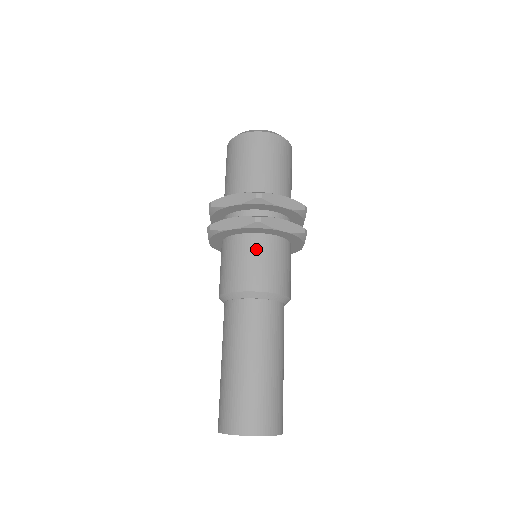
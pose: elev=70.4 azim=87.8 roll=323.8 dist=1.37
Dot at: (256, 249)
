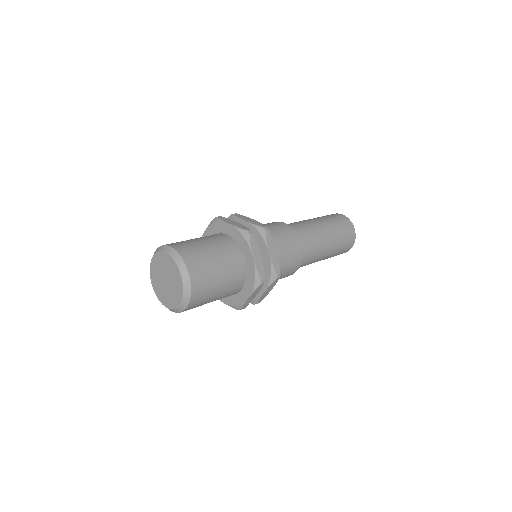
Dot at: occluded
